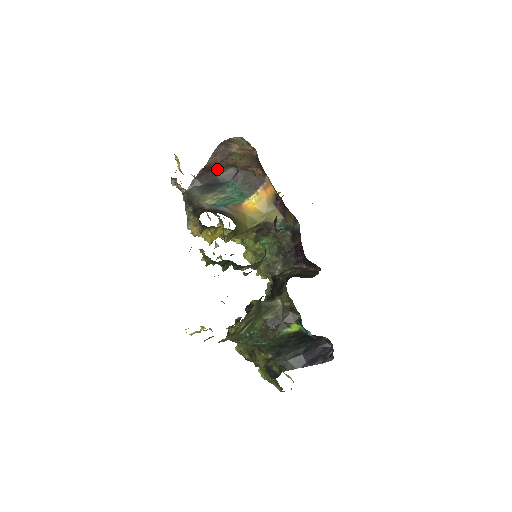
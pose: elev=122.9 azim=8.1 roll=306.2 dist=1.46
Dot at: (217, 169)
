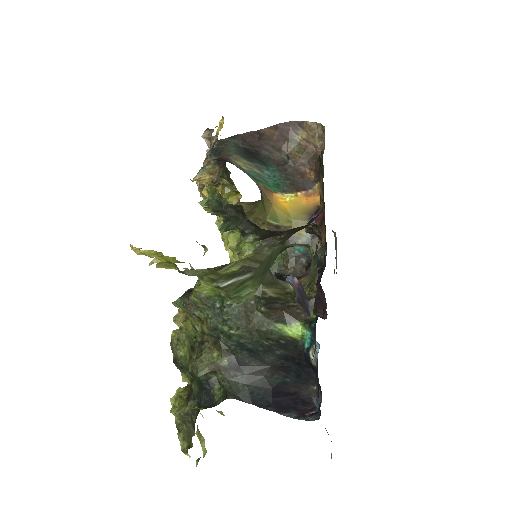
Dot at: (267, 145)
